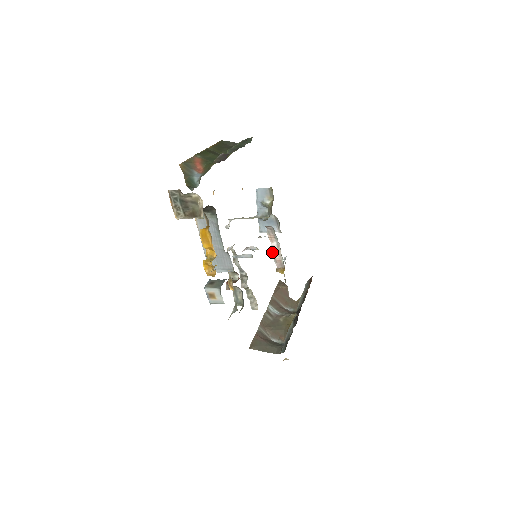
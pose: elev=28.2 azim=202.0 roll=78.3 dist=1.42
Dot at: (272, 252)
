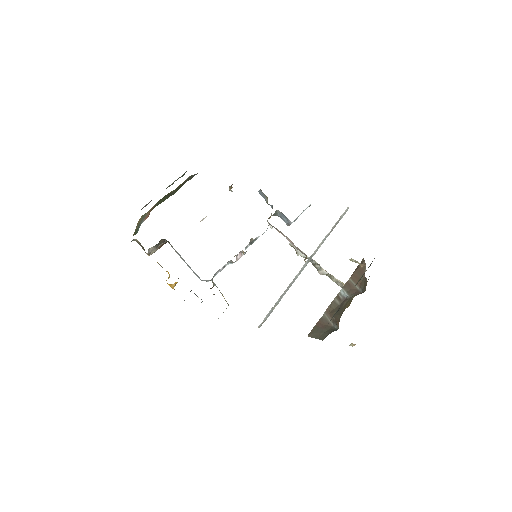
Dot at: occluded
